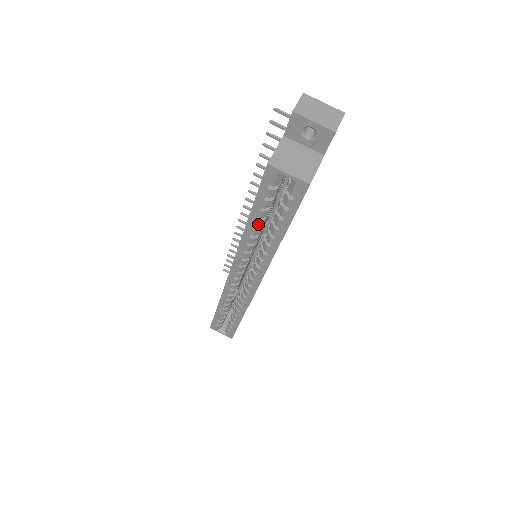
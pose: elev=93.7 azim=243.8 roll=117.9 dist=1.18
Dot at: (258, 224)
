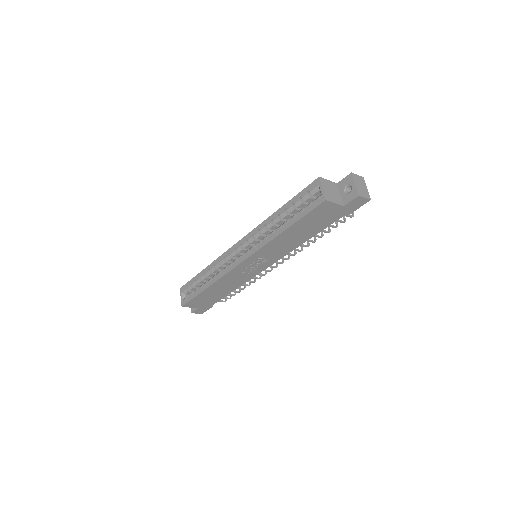
Dot at: (282, 214)
